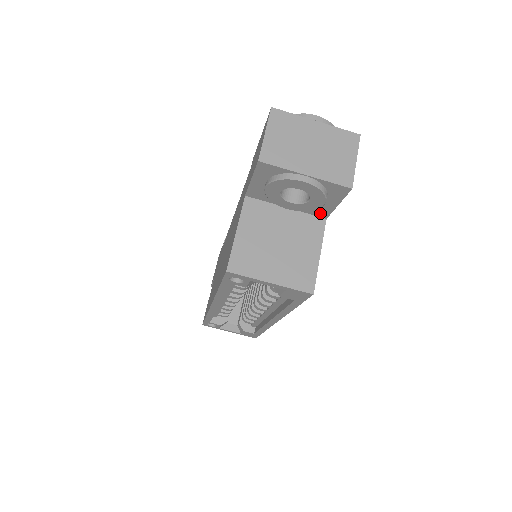
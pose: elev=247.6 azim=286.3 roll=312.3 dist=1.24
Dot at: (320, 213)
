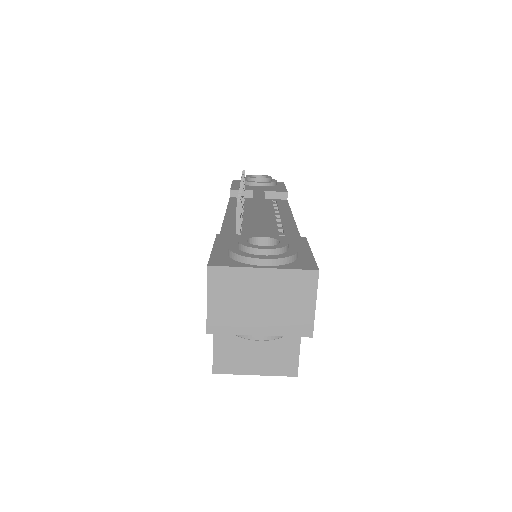
Dot at: occluded
